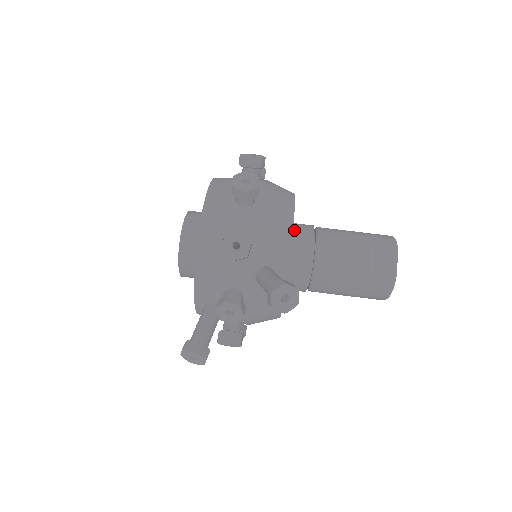
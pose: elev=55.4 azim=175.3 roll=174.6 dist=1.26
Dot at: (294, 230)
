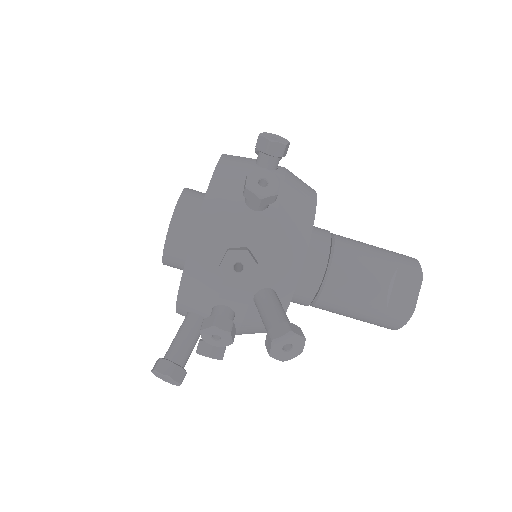
Dot at: occluded
